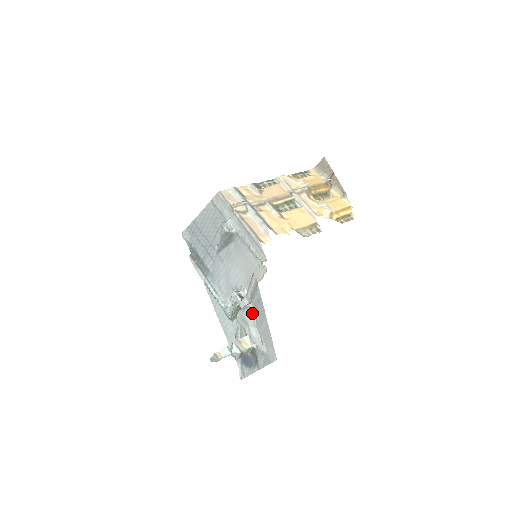
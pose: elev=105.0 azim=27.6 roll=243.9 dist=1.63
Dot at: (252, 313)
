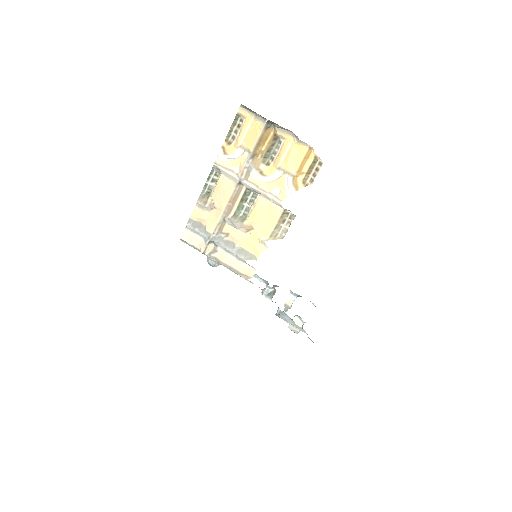
Dot at: (285, 314)
